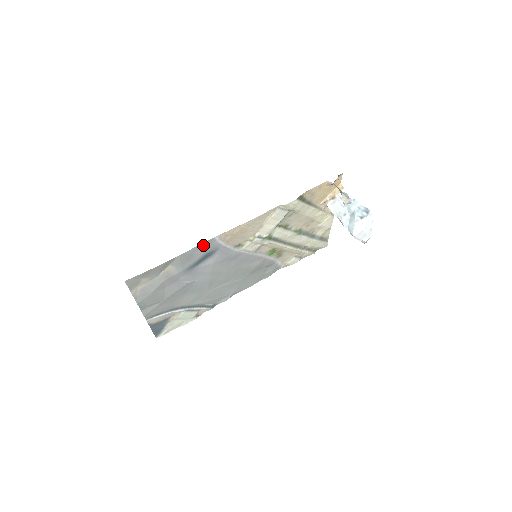
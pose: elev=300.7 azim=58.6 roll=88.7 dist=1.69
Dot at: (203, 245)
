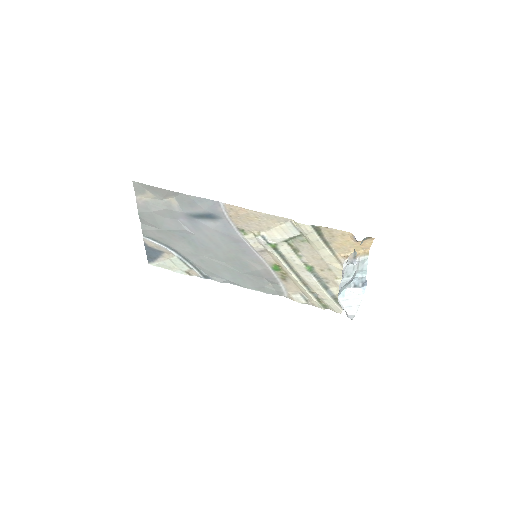
Dot at: (208, 201)
